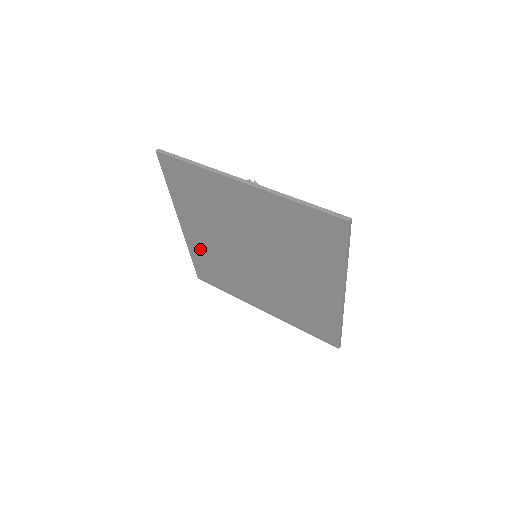
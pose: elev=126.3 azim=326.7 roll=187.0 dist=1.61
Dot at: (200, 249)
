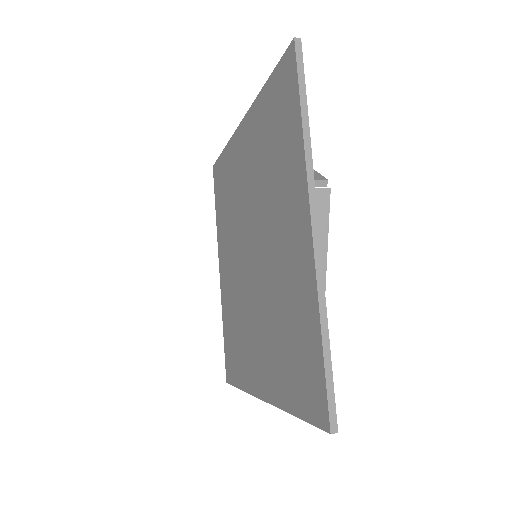
Dot at: (227, 303)
